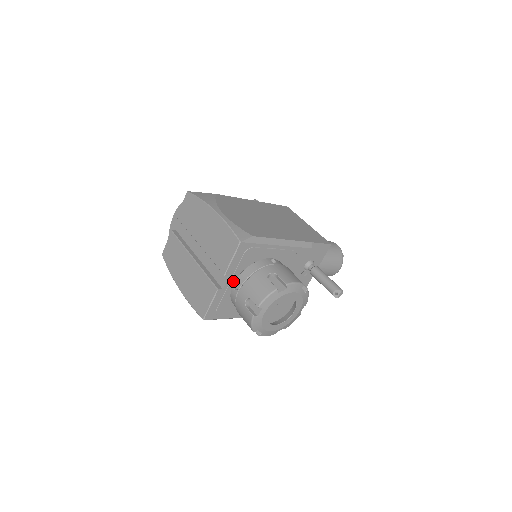
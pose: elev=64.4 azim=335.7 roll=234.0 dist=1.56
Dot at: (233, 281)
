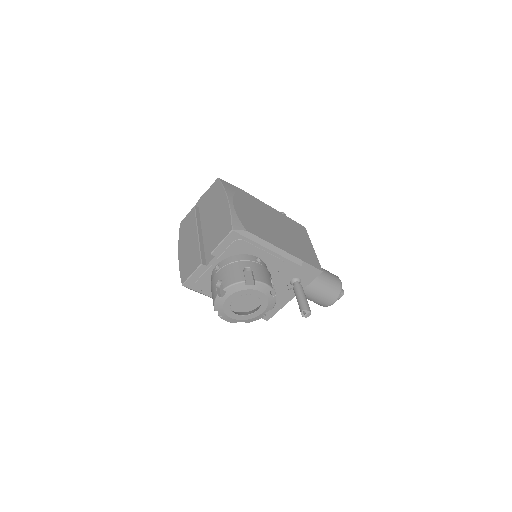
Dot at: (217, 262)
